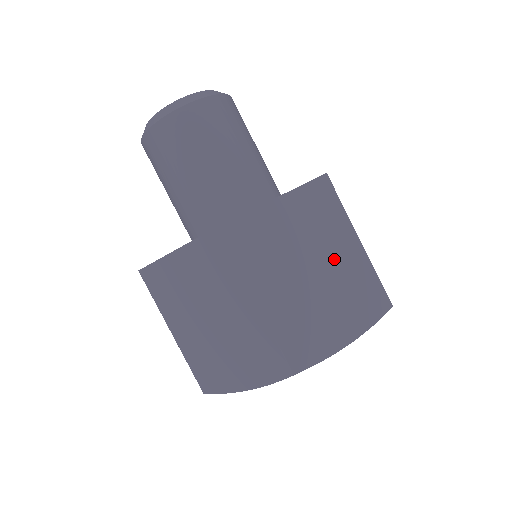
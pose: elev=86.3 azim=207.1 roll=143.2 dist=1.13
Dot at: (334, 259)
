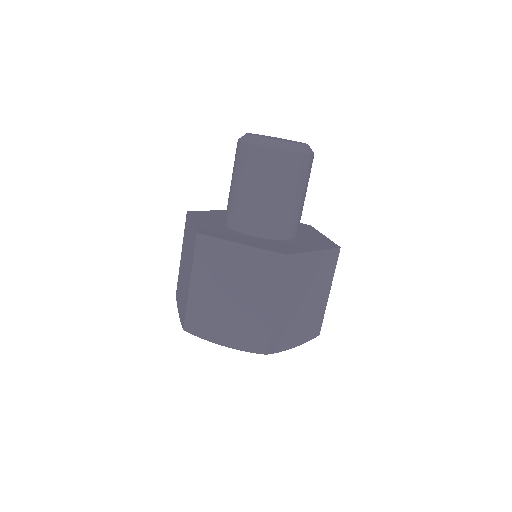
Dot at: (316, 298)
